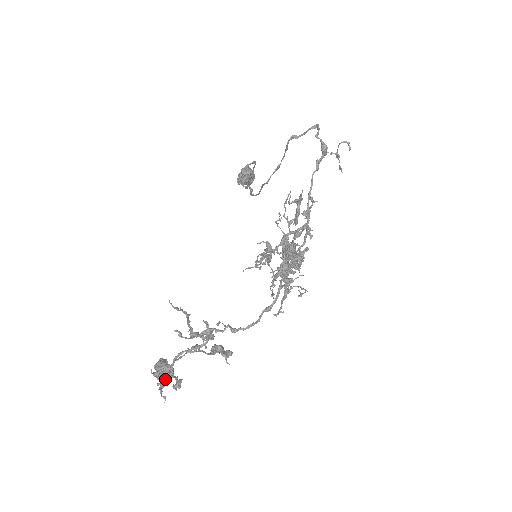
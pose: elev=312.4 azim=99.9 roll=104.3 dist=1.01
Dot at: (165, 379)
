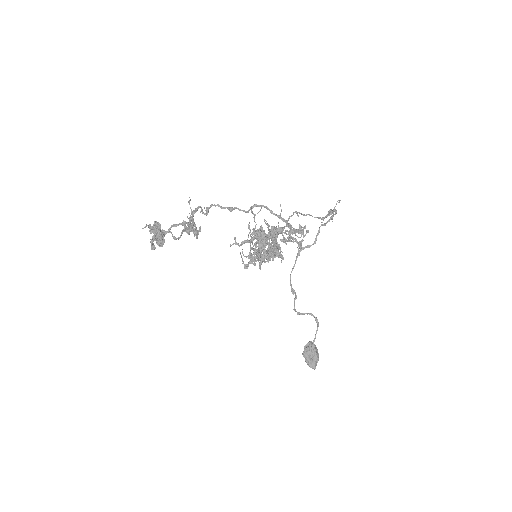
Dot at: occluded
